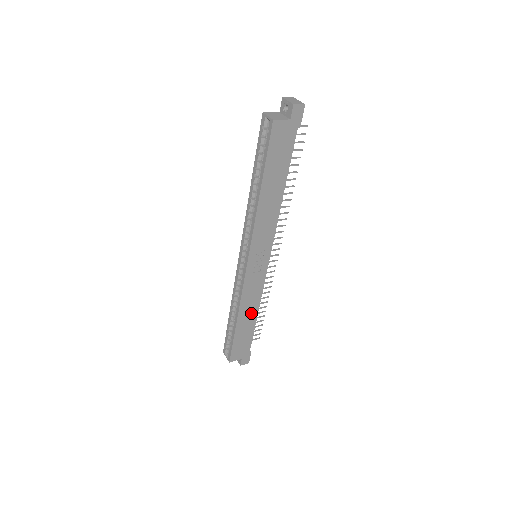
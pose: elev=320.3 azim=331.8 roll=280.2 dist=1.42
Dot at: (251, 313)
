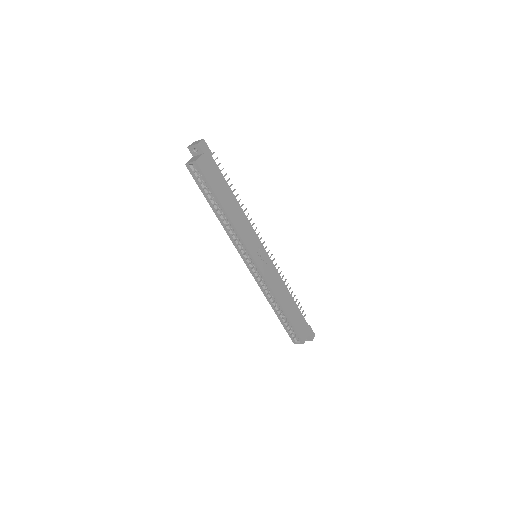
Dot at: (286, 296)
